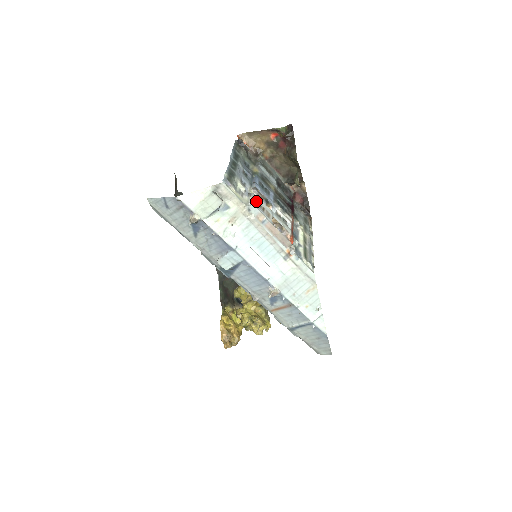
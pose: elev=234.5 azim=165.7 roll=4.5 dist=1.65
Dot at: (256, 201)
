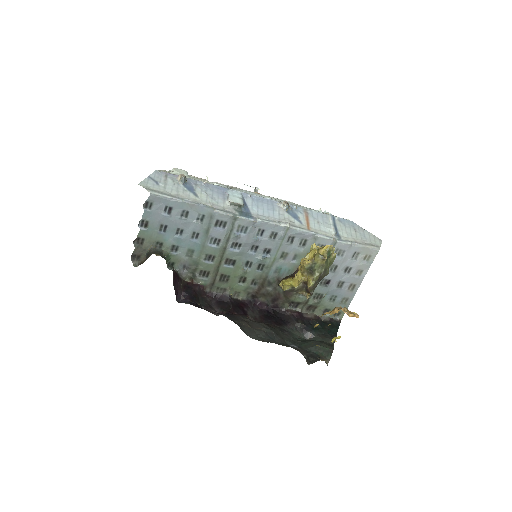
Dot at: occluded
